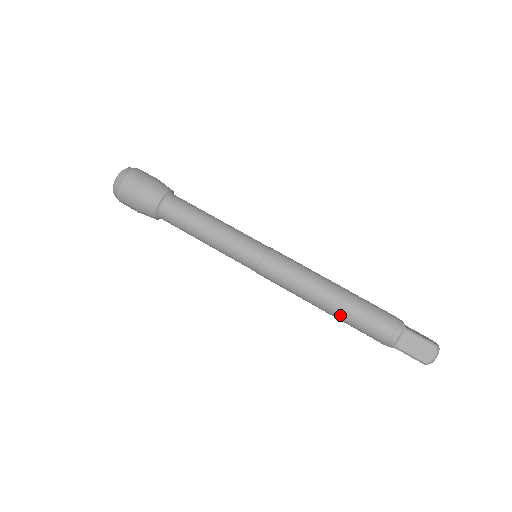
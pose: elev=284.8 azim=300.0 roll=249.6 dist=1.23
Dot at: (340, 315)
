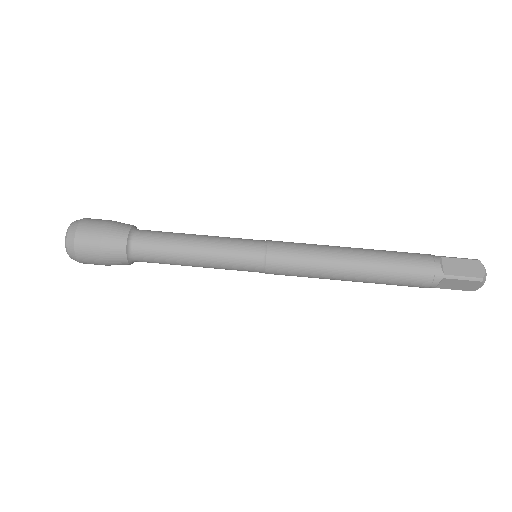
Dot at: occluded
